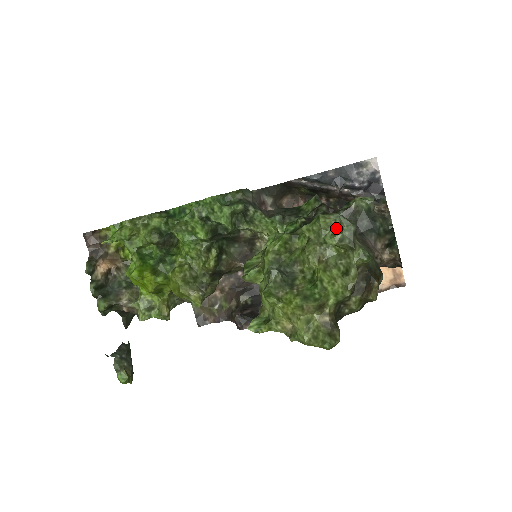
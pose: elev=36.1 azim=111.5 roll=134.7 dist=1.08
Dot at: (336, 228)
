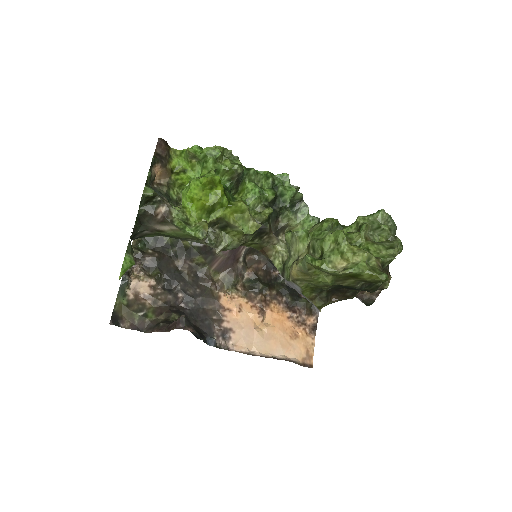
Dot at: (386, 223)
